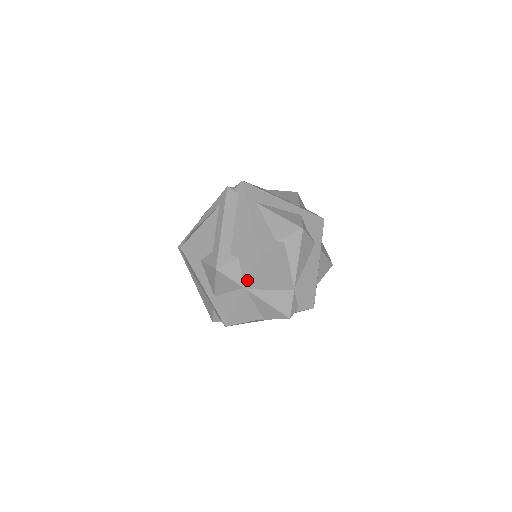
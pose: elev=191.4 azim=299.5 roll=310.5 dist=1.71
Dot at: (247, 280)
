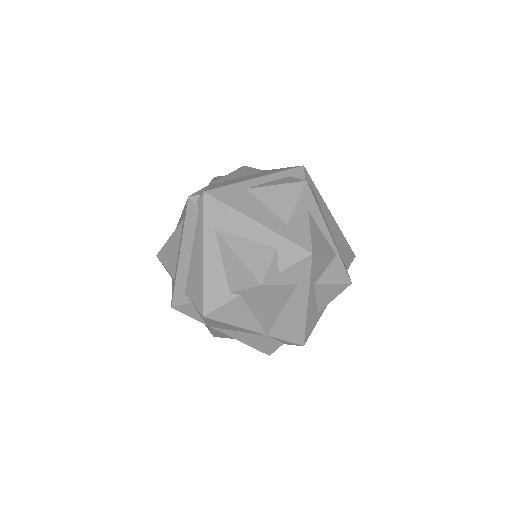
Dot at: (206, 323)
